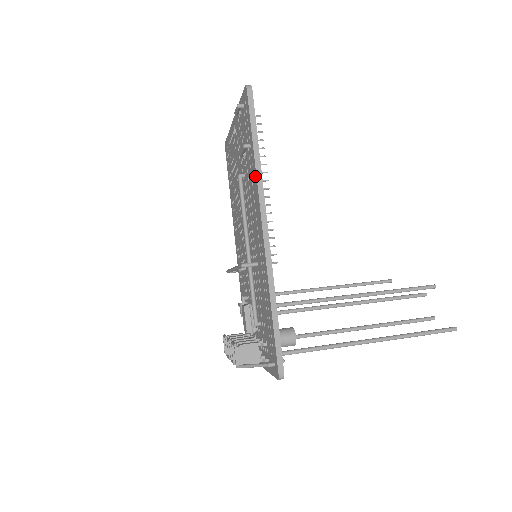
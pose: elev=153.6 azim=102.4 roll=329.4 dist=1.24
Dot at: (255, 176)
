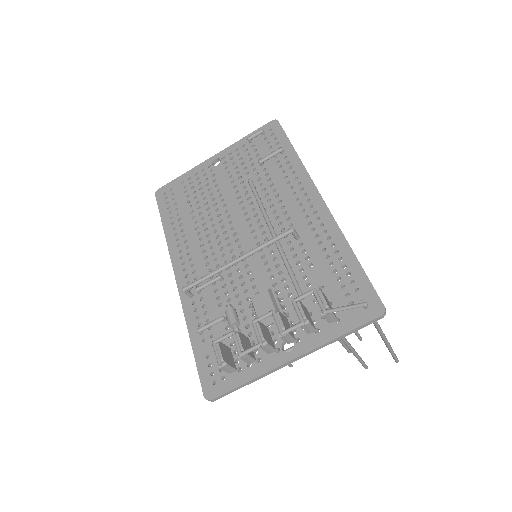
Dot at: (300, 167)
